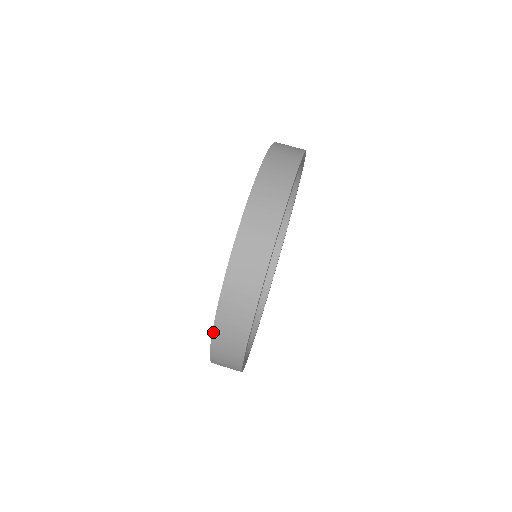
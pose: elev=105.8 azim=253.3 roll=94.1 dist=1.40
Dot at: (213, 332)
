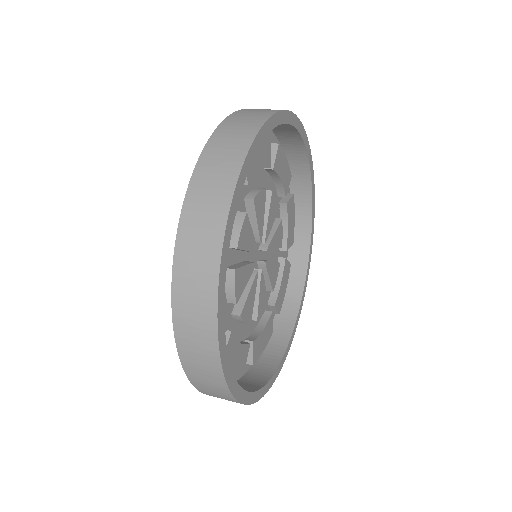
Dot at: (172, 299)
